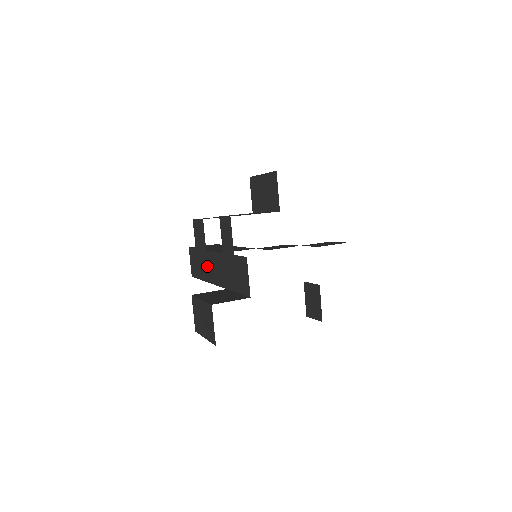
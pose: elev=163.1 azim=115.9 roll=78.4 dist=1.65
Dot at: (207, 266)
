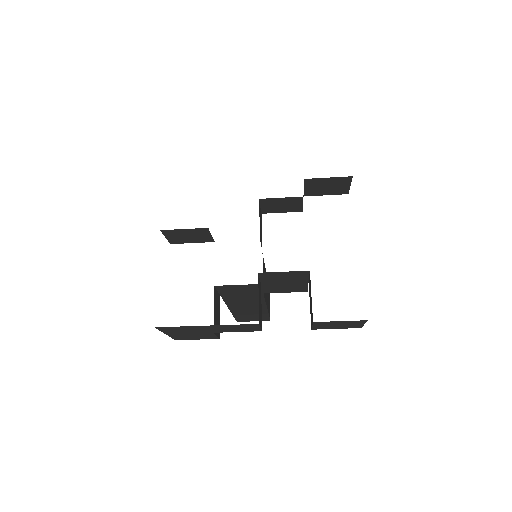
Dot at: occluded
